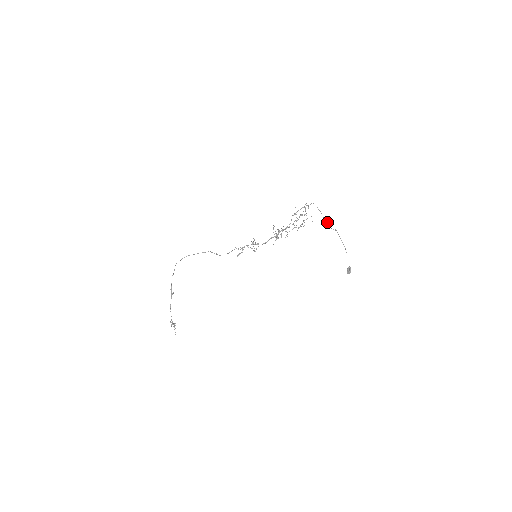
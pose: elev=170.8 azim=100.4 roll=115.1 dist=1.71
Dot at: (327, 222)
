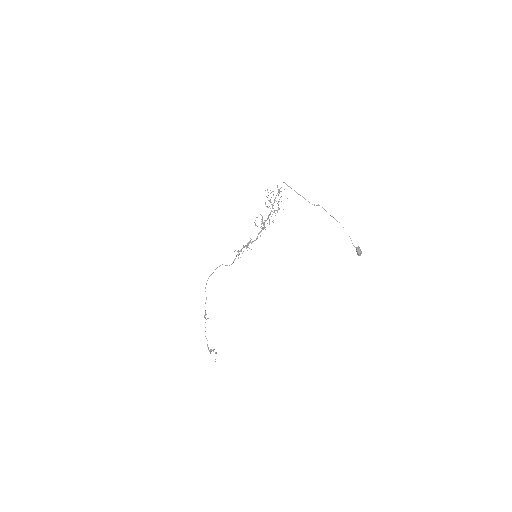
Dot at: (303, 197)
